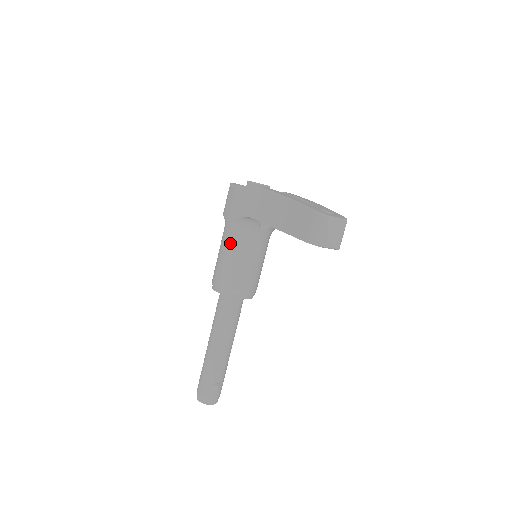
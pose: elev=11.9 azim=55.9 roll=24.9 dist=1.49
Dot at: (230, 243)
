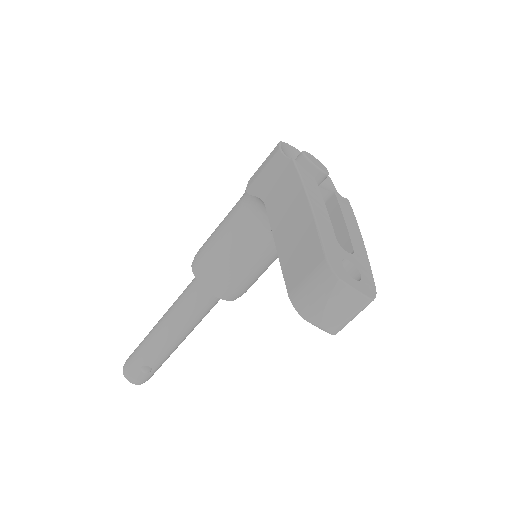
Dot at: (233, 221)
